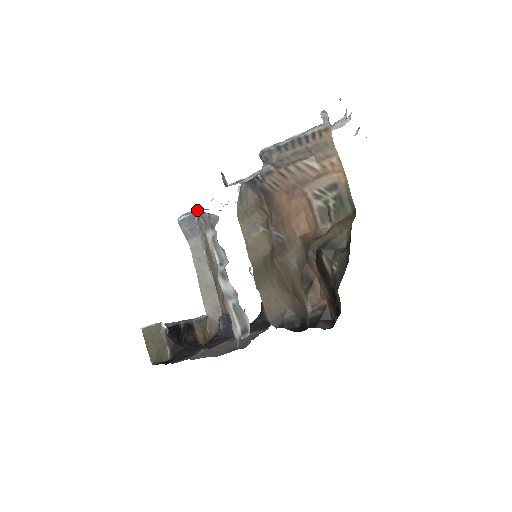
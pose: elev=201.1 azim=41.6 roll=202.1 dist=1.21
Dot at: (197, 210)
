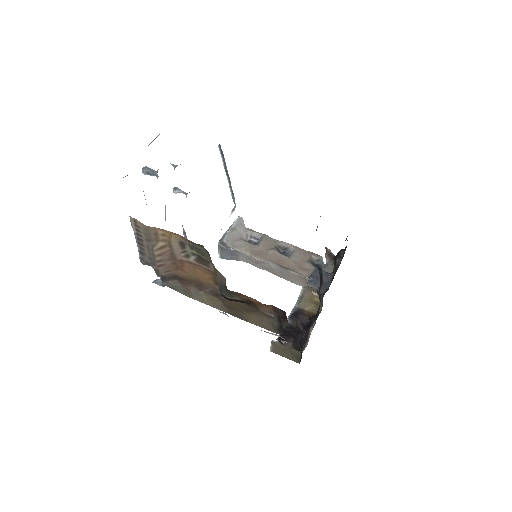
Dot at: occluded
